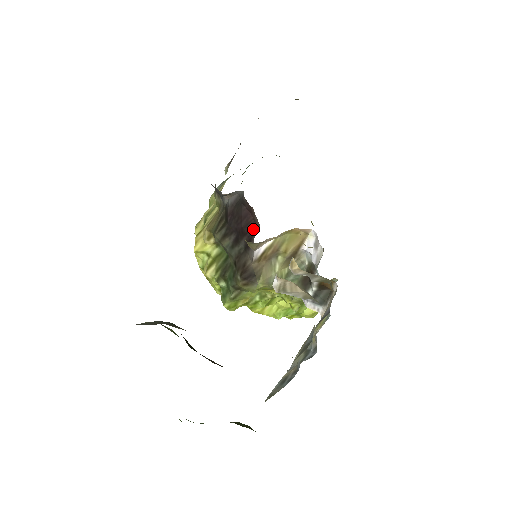
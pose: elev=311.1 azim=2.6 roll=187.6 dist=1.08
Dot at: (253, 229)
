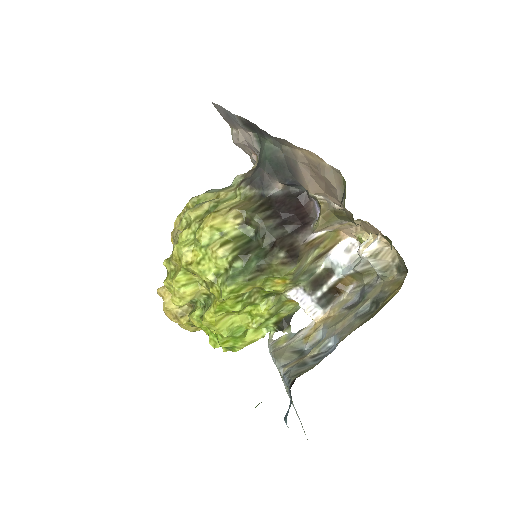
Dot at: (307, 219)
